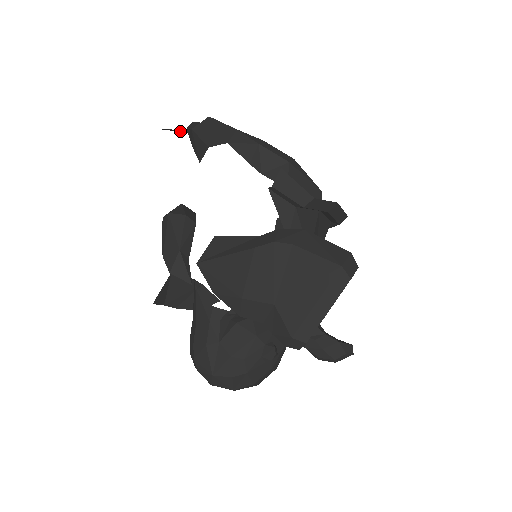
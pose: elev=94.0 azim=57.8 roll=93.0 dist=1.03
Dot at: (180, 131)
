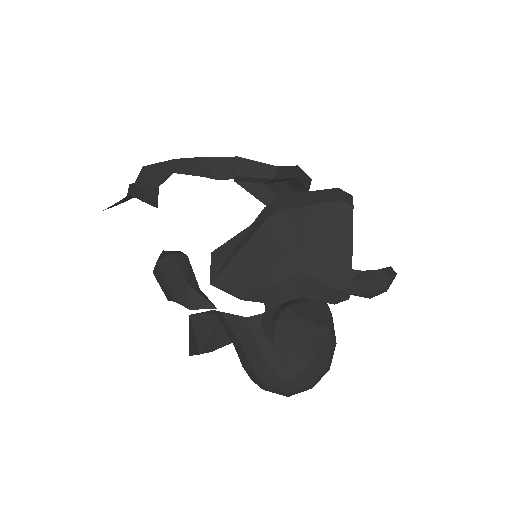
Dot at: (122, 202)
